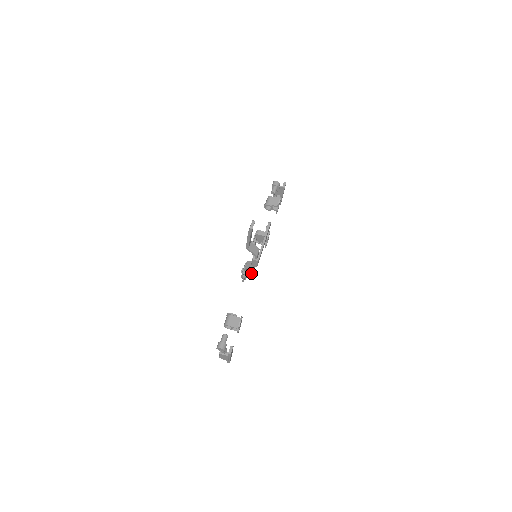
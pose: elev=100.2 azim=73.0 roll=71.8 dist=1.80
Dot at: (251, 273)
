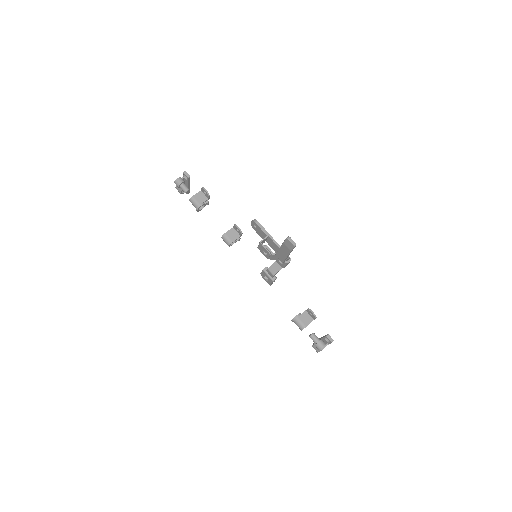
Dot at: occluded
